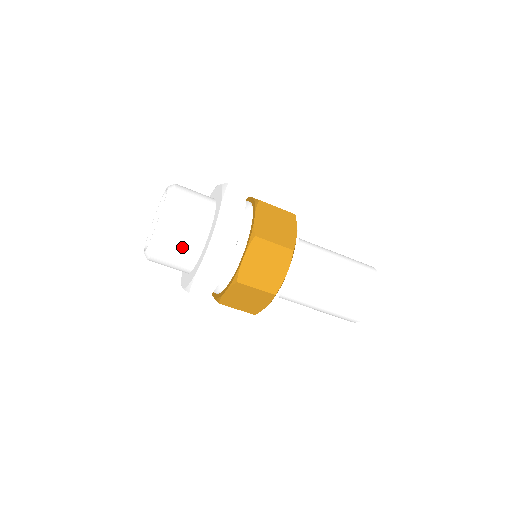
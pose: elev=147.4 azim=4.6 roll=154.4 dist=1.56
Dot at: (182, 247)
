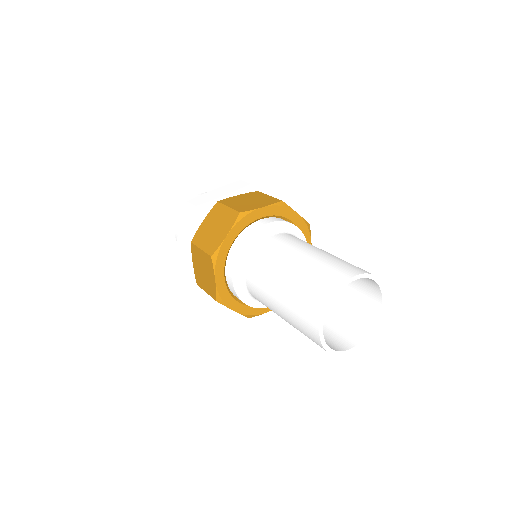
Dot at: occluded
